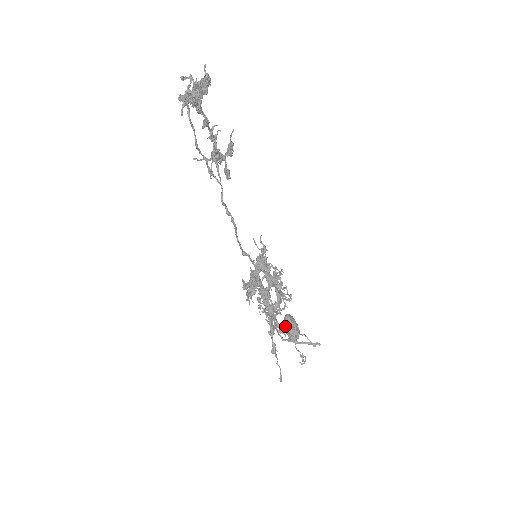
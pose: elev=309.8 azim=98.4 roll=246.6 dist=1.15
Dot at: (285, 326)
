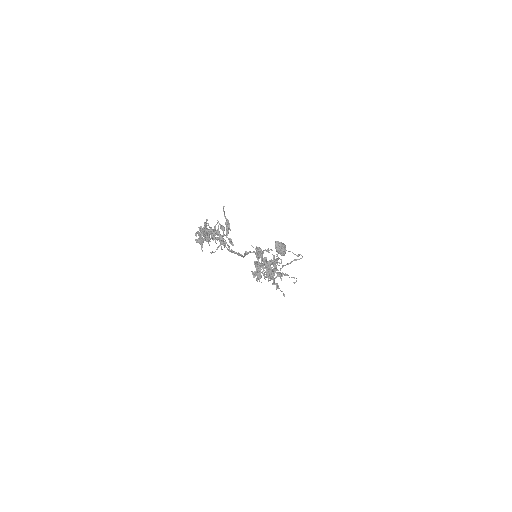
Dot at: (281, 273)
